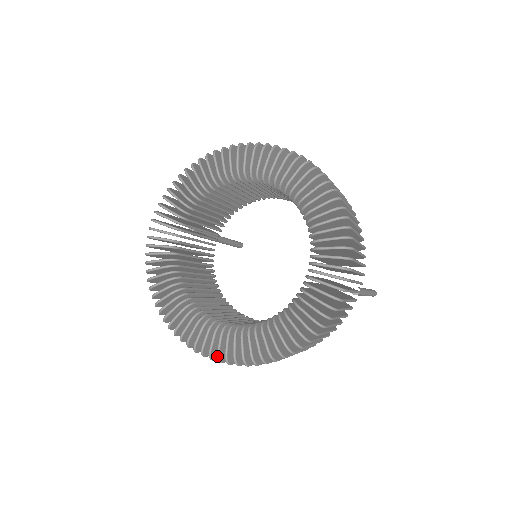
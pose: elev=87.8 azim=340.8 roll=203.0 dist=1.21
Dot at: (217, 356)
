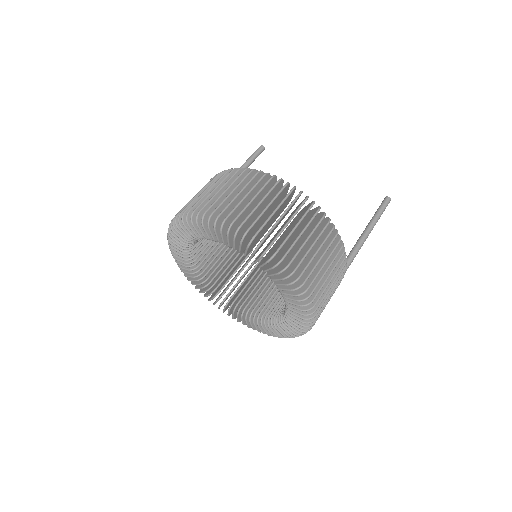
Dot at: occluded
